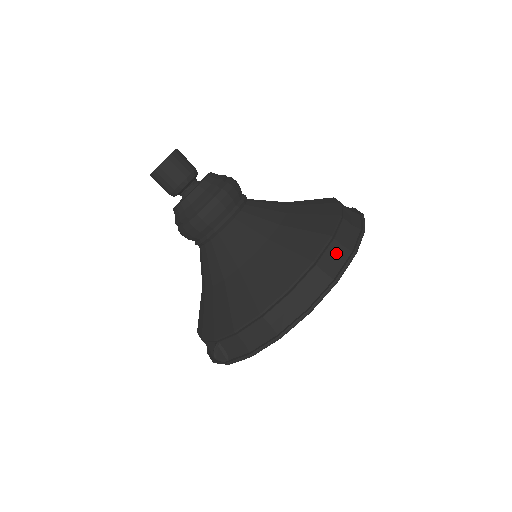
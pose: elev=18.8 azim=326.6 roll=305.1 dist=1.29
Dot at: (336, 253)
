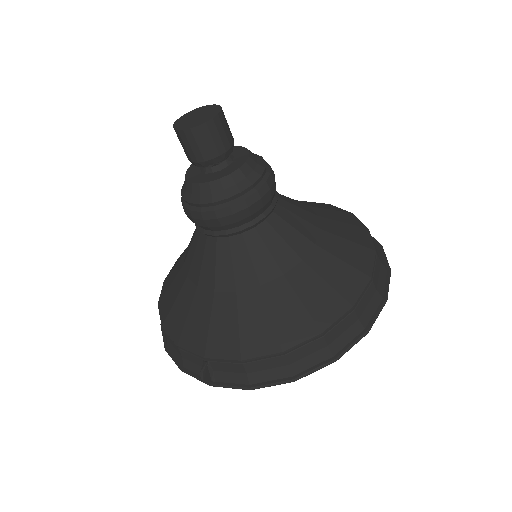
Dot at: (371, 298)
